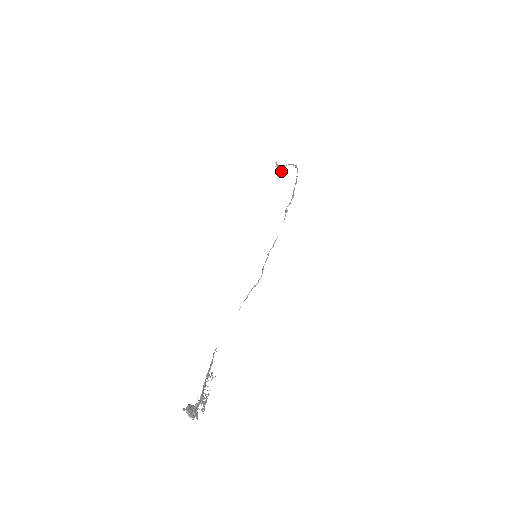
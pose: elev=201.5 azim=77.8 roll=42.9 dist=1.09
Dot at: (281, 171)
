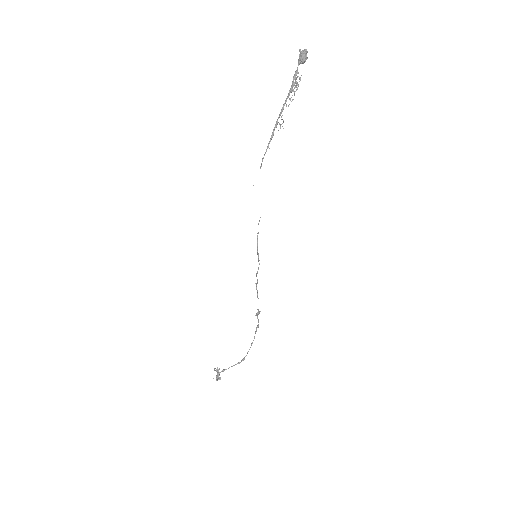
Dot at: (219, 377)
